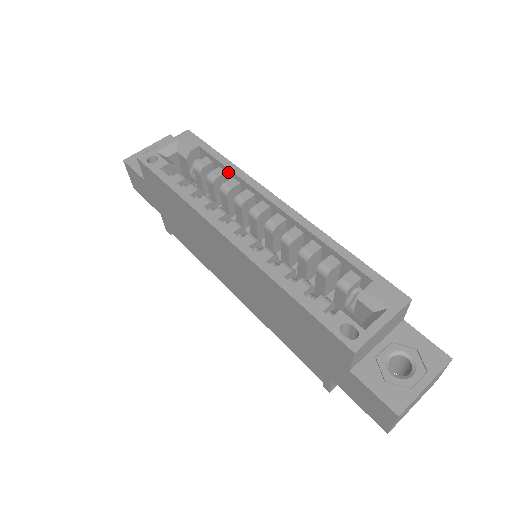
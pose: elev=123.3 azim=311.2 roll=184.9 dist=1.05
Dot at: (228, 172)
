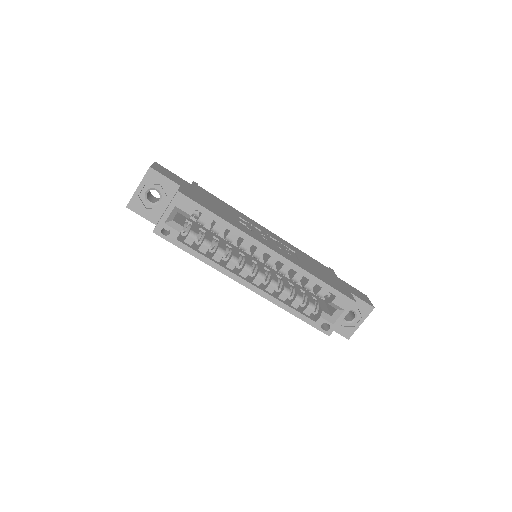
Dot at: (226, 227)
